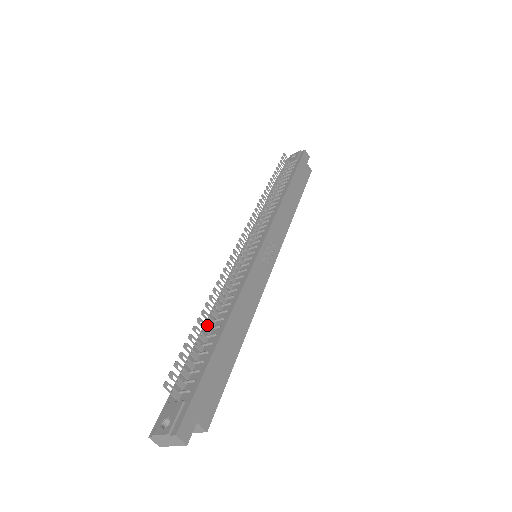
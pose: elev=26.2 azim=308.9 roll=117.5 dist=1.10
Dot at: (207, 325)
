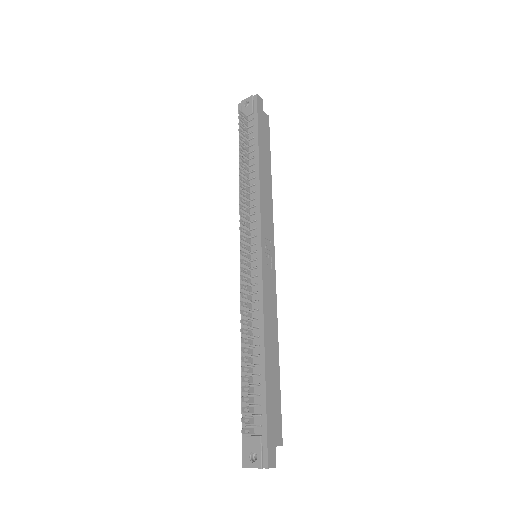
Dot at: occluded
